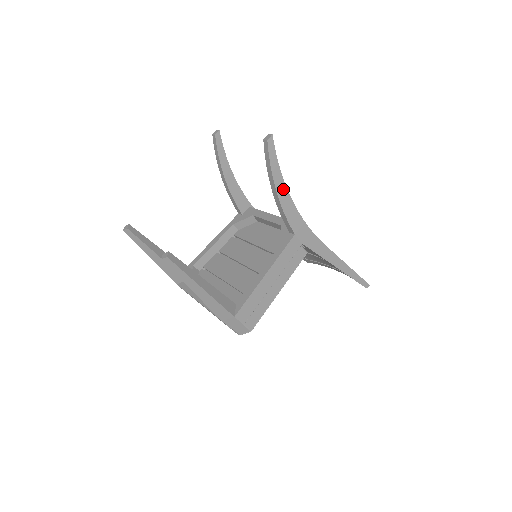
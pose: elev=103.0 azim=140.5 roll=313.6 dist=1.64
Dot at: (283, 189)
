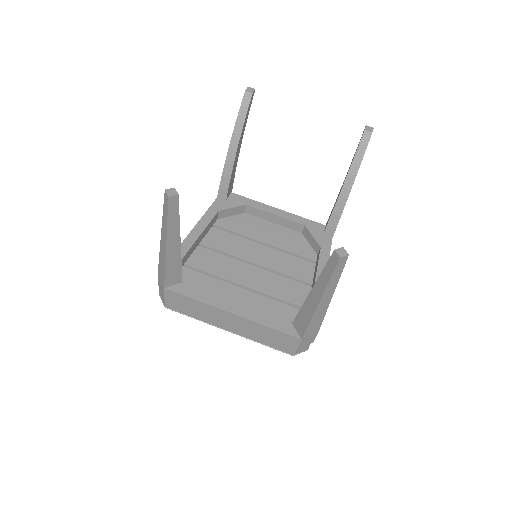
Dot at: occluded
